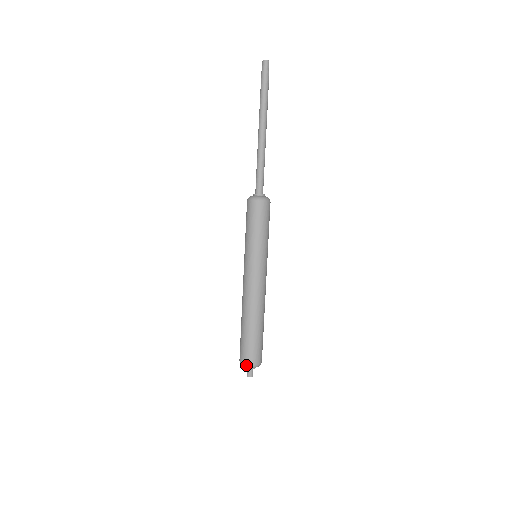
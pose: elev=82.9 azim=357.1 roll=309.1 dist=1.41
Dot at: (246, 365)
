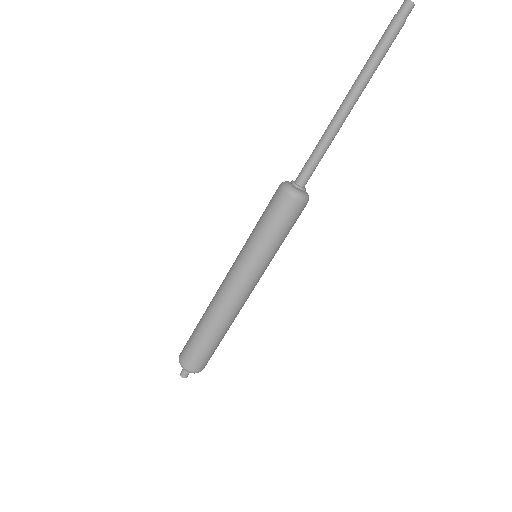
Dot at: (187, 370)
